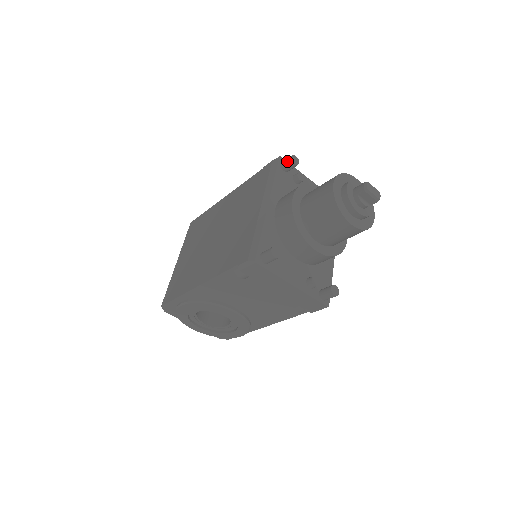
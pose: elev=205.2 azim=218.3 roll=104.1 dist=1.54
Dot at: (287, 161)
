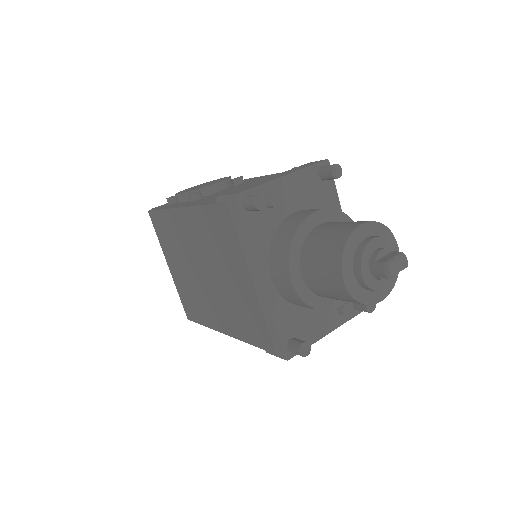
Dot at: (251, 208)
